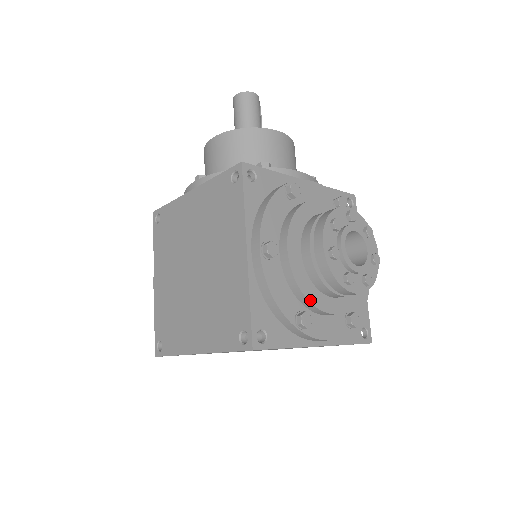
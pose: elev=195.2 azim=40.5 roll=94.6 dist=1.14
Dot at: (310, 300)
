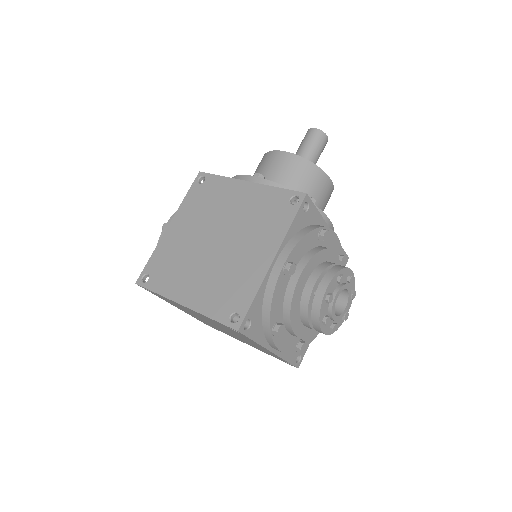
Dot at: (291, 318)
